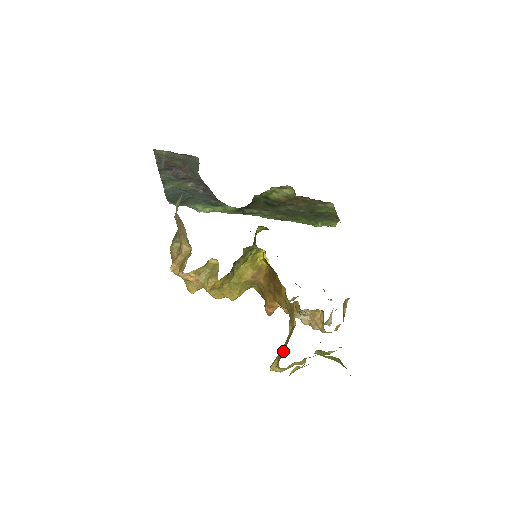
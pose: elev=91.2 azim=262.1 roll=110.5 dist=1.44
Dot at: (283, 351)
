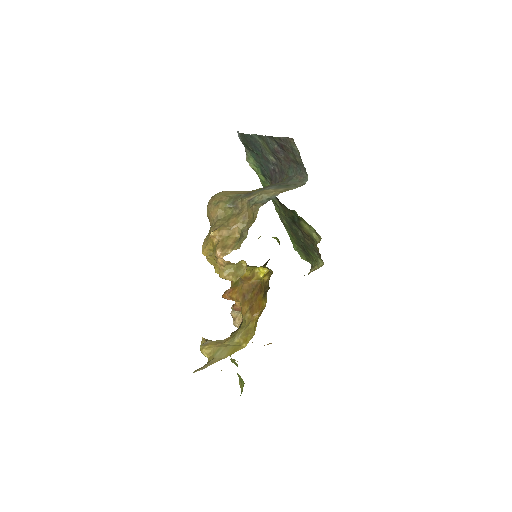
Dot at: (223, 355)
